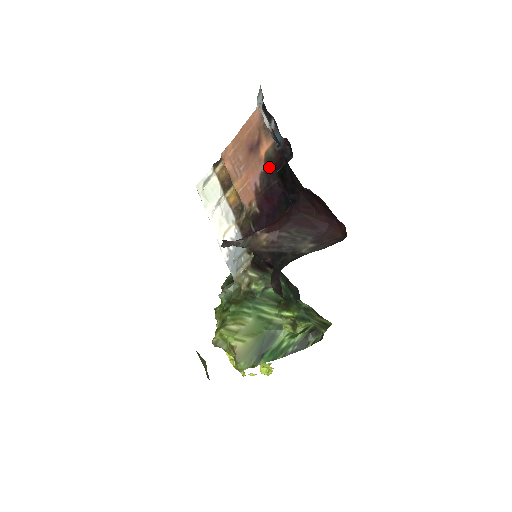
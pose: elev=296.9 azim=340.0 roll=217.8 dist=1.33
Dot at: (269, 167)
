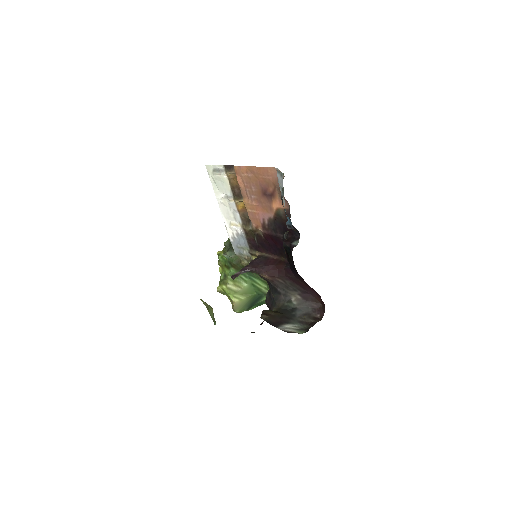
Dot at: (278, 221)
